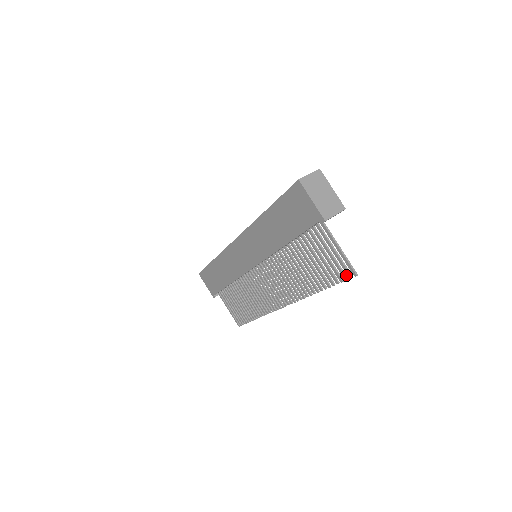
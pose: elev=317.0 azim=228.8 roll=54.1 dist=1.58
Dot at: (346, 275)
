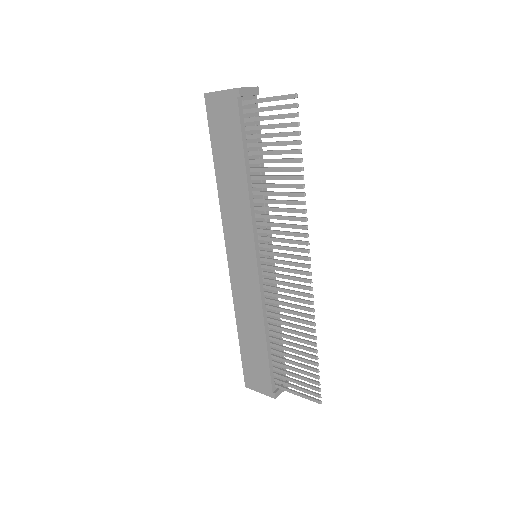
Dot at: (295, 113)
